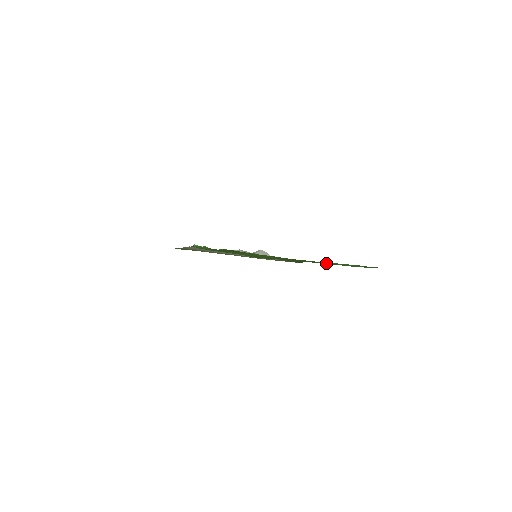
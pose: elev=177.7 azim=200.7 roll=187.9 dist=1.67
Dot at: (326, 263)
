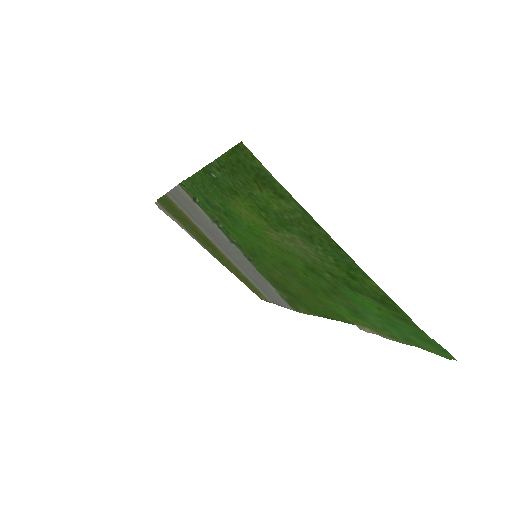
Dot at: (371, 299)
